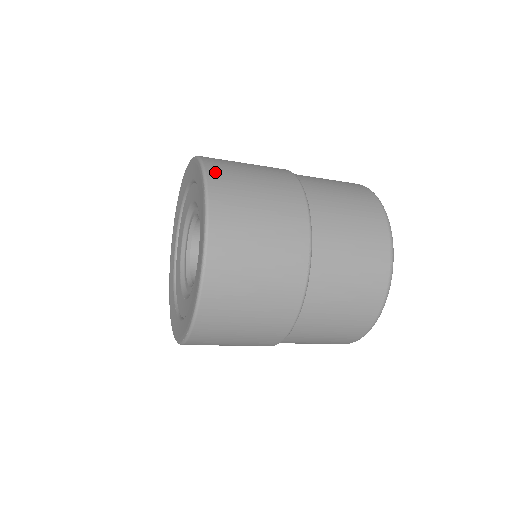
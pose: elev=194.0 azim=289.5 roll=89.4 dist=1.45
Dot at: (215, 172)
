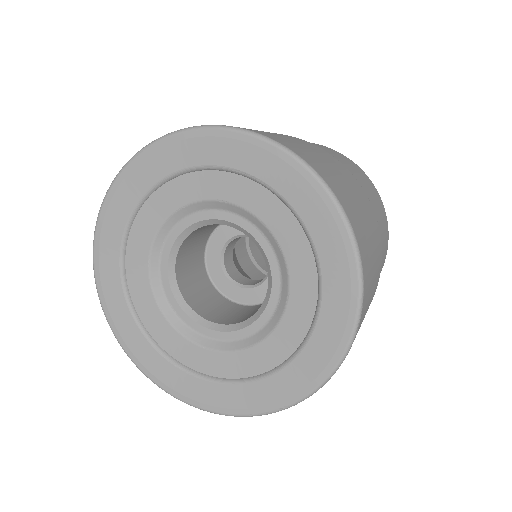
Dot at: (324, 175)
